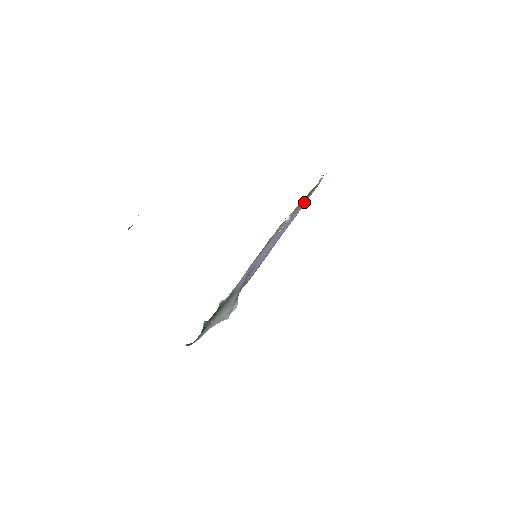
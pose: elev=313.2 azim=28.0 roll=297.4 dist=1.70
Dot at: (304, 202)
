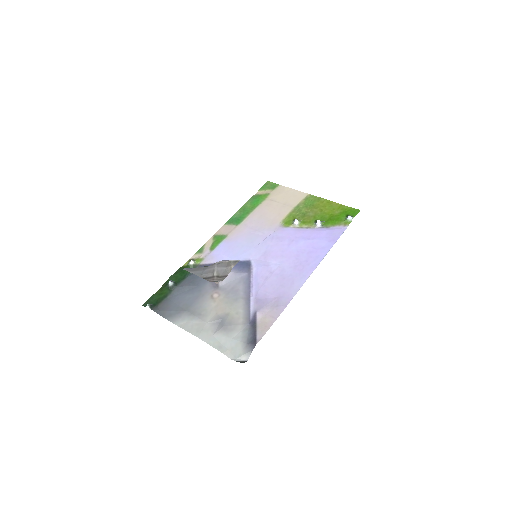
Dot at: (325, 236)
